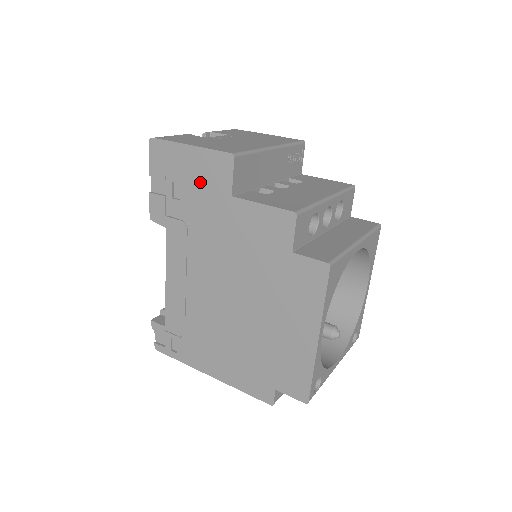
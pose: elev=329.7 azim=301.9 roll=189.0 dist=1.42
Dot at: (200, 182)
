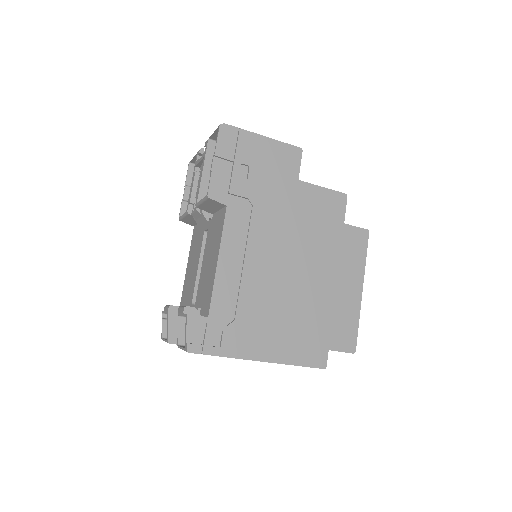
Dot at: (270, 166)
